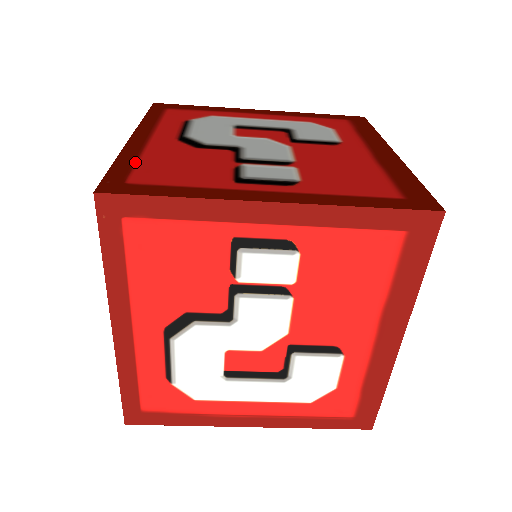
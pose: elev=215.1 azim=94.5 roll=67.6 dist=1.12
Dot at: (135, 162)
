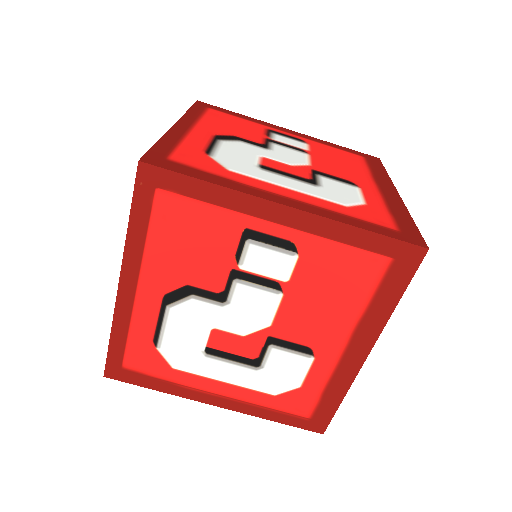
Dot at: occluded
